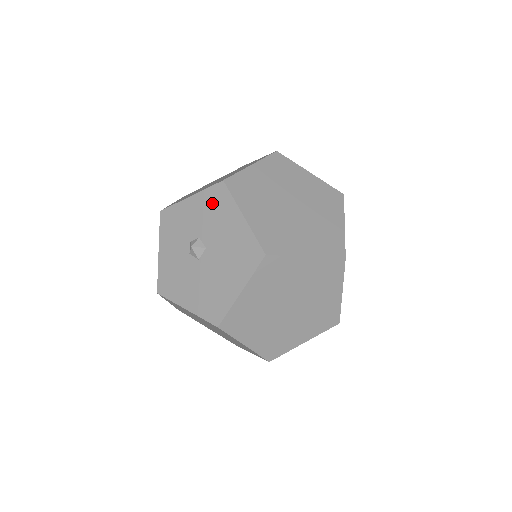
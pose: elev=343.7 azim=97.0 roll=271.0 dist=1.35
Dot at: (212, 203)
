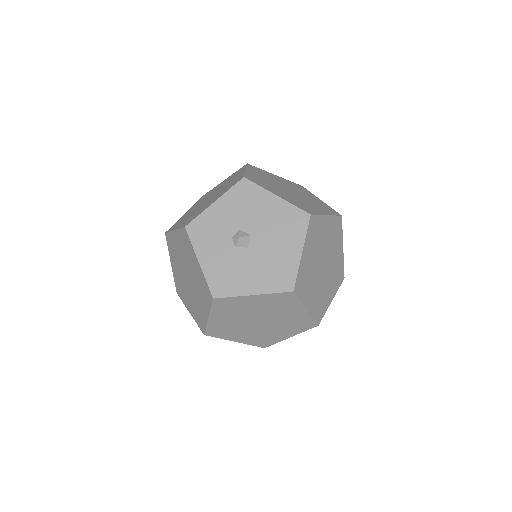
Dot at: (241, 198)
